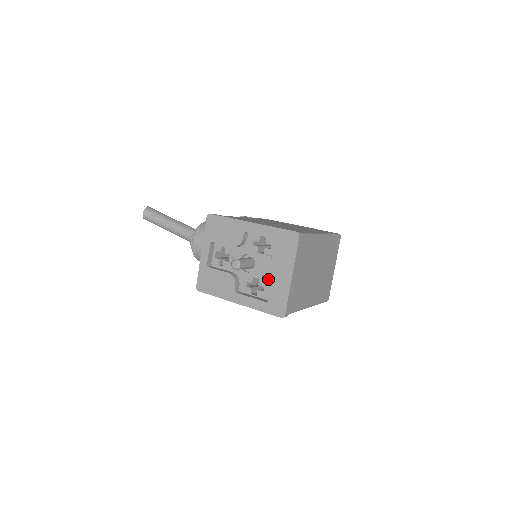
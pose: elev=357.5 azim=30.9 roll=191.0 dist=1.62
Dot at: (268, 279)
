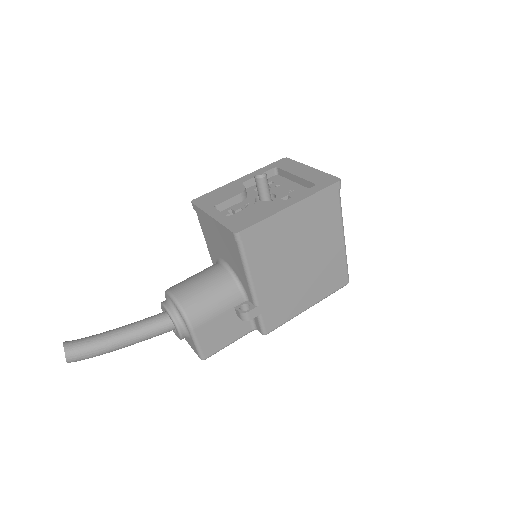
Dot at: (295, 190)
